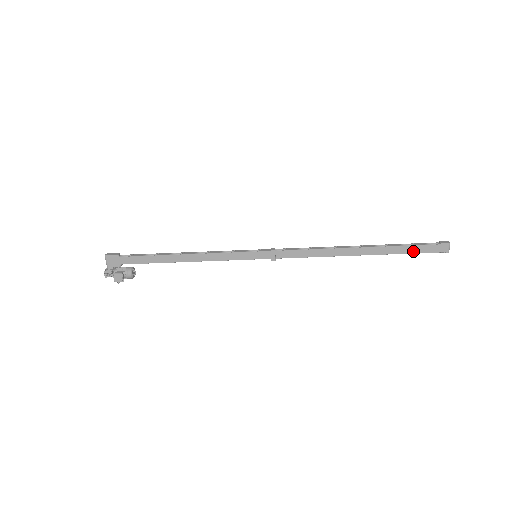
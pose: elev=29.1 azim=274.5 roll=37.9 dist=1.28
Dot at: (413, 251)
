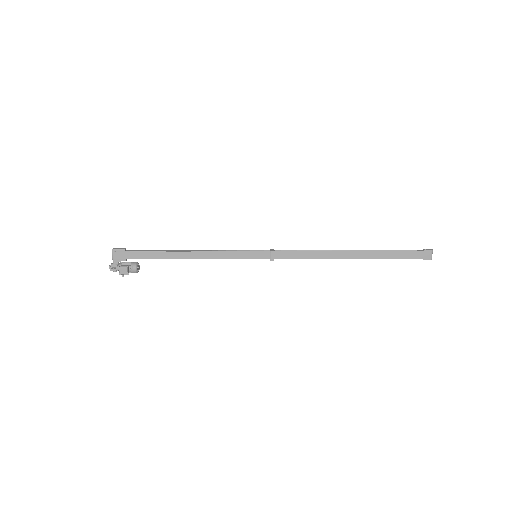
Dot at: (400, 257)
